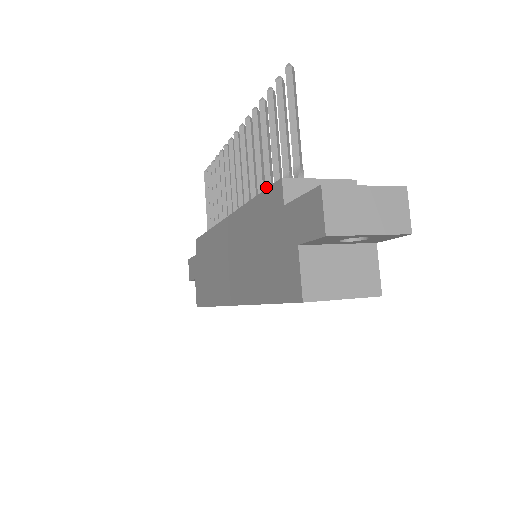
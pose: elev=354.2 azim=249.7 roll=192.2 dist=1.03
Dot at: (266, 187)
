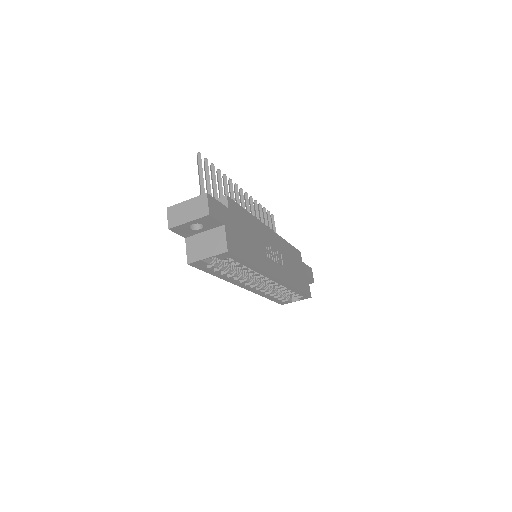
Dot at: occluded
